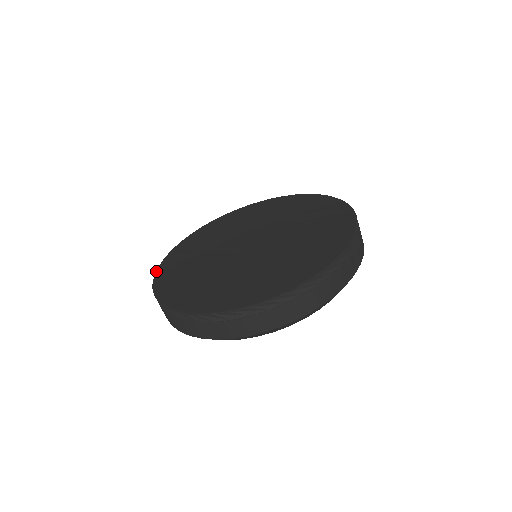
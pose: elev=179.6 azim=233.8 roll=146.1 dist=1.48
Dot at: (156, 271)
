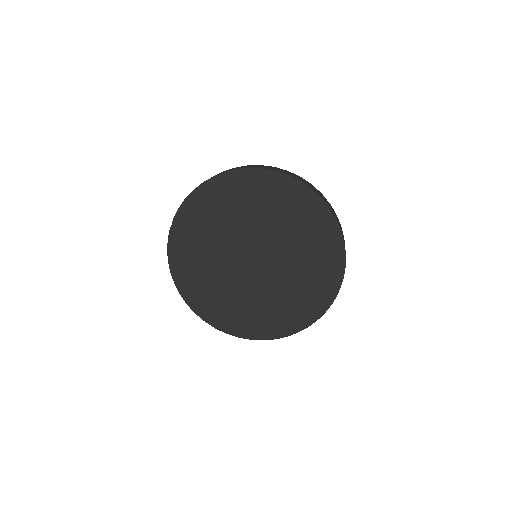
Dot at: (179, 292)
